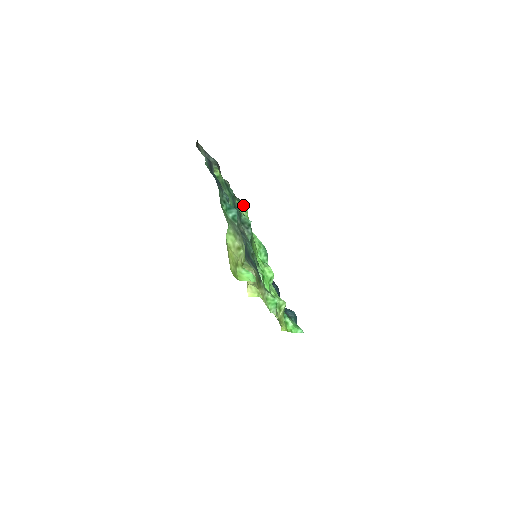
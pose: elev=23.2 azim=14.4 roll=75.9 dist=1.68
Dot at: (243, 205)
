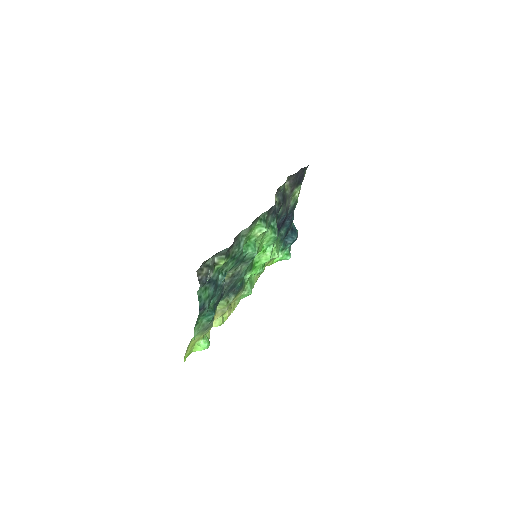
Dot at: (273, 206)
